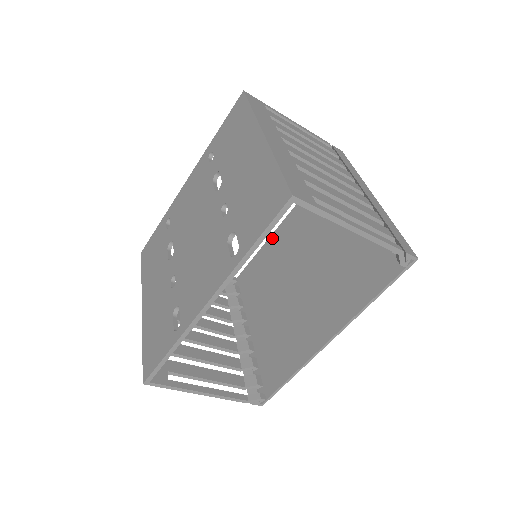
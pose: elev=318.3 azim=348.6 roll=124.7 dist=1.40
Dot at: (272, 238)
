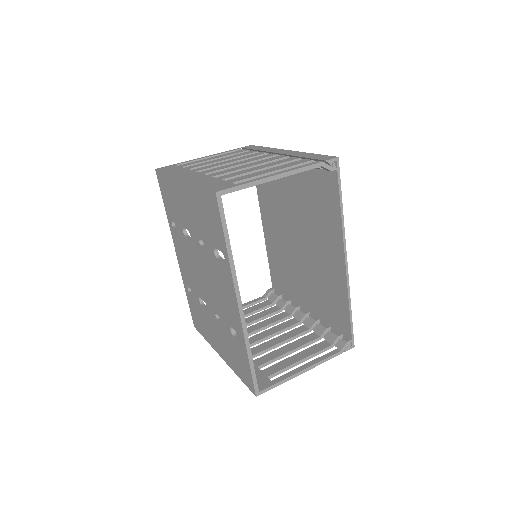
Dot at: (266, 240)
